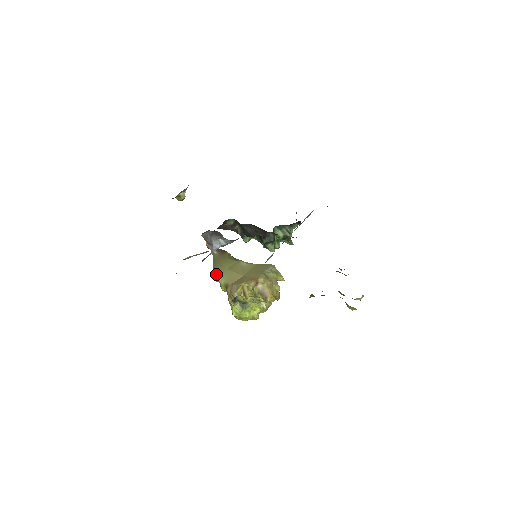
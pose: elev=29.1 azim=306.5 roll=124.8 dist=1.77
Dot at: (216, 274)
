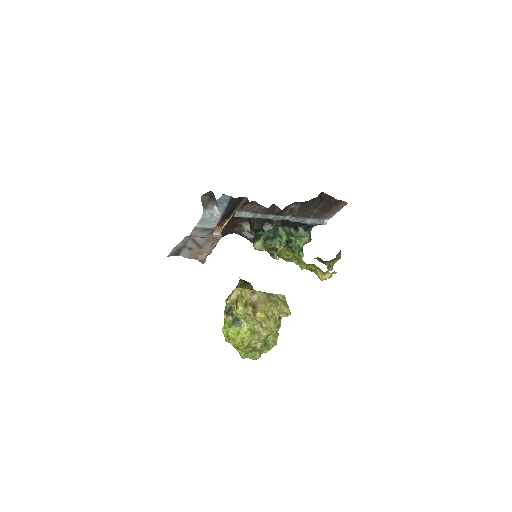
Dot at: (229, 296)
